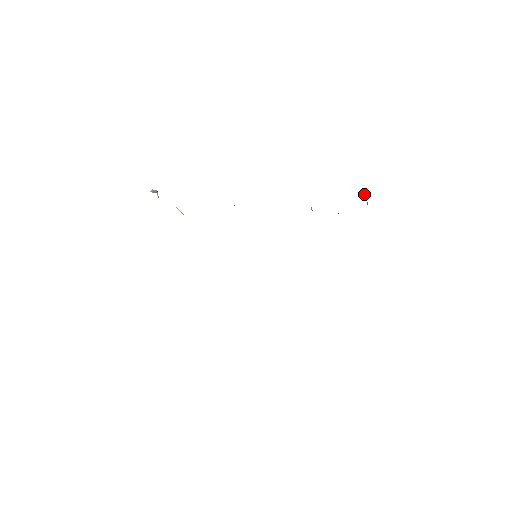
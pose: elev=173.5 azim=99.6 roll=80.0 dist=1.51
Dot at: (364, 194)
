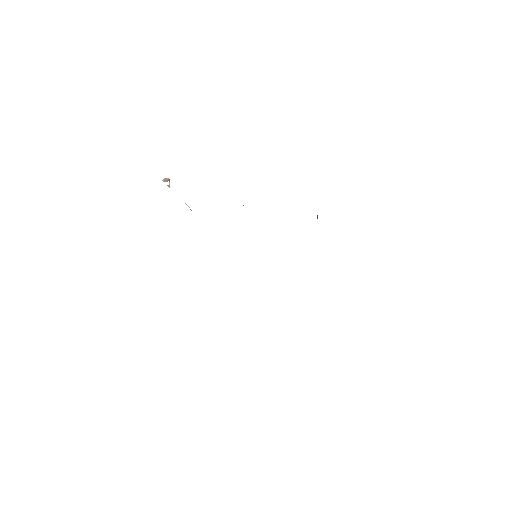
Dot at: occluded
